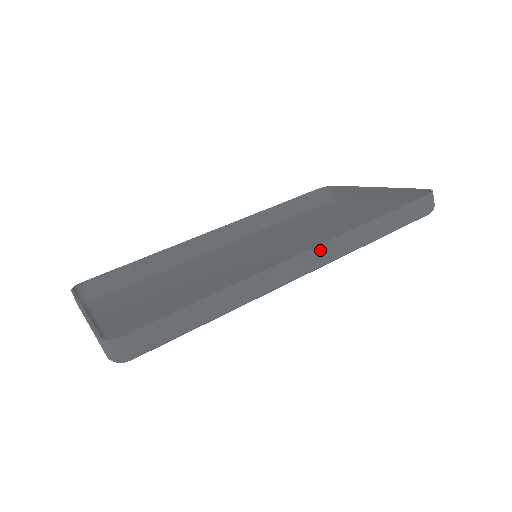
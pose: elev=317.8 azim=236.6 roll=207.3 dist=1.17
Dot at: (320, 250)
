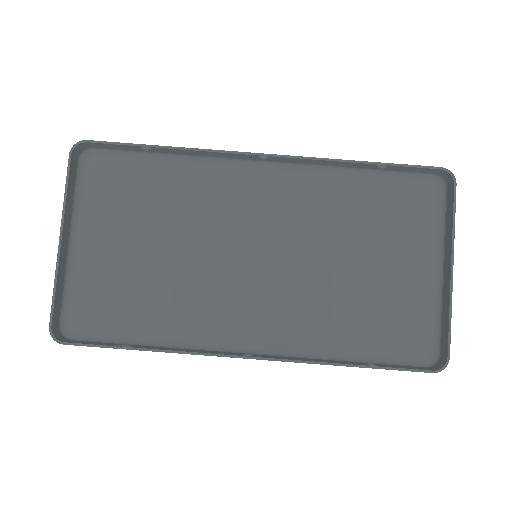
Dot at: (268, 359)
